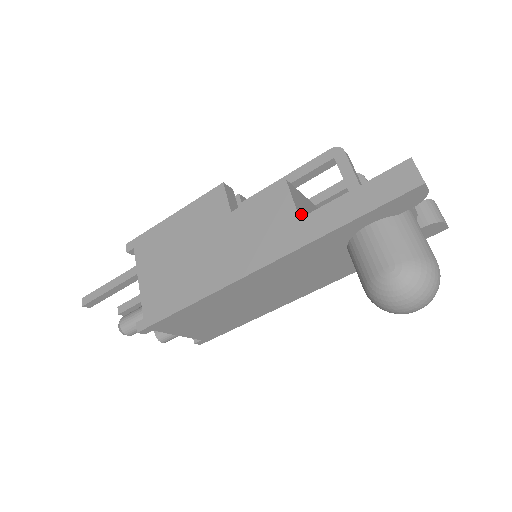
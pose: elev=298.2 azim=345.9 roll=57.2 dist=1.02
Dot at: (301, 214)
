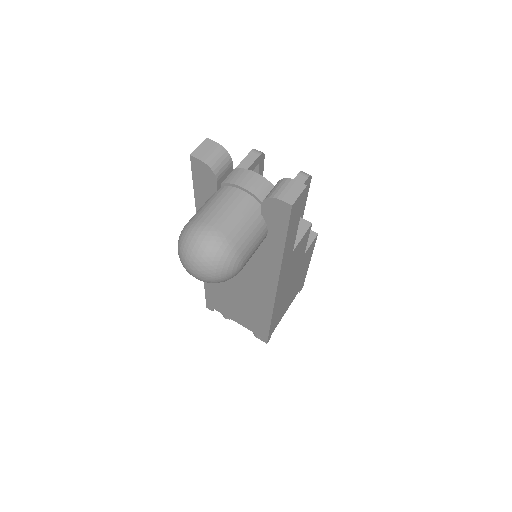
Dot at: occluded
